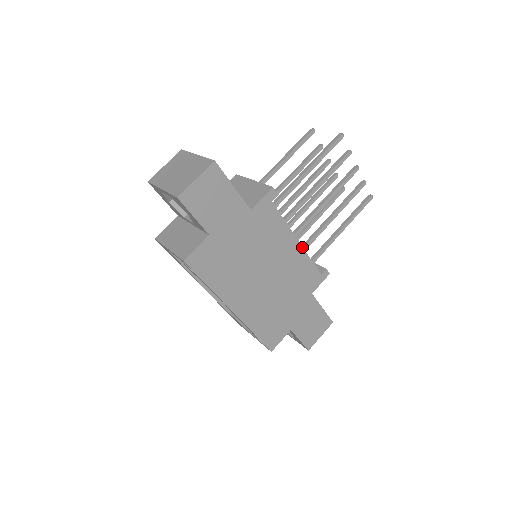
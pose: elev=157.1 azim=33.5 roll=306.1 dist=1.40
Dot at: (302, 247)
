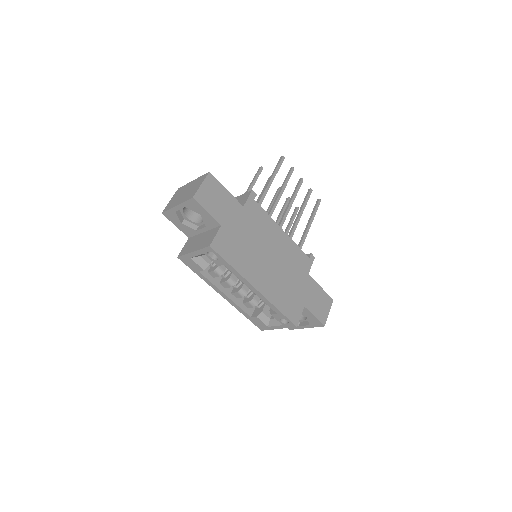
Dot at: (287, 235)
